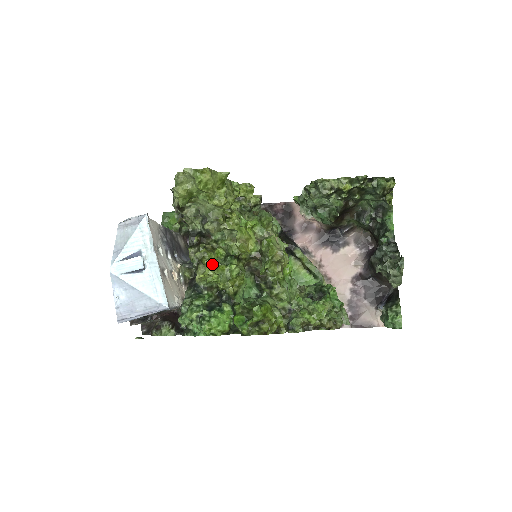
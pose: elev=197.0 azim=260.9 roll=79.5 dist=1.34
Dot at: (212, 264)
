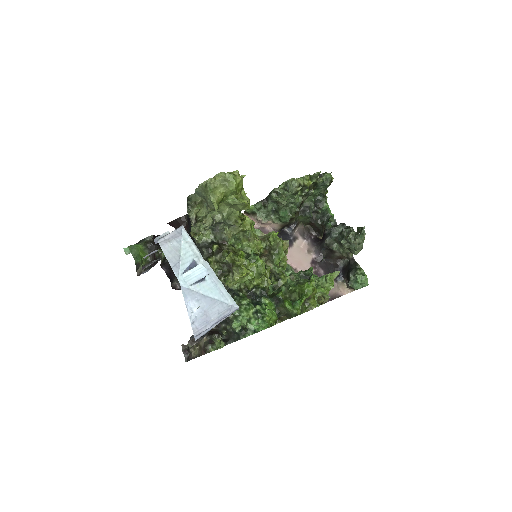
Dot at: (244, 264)
